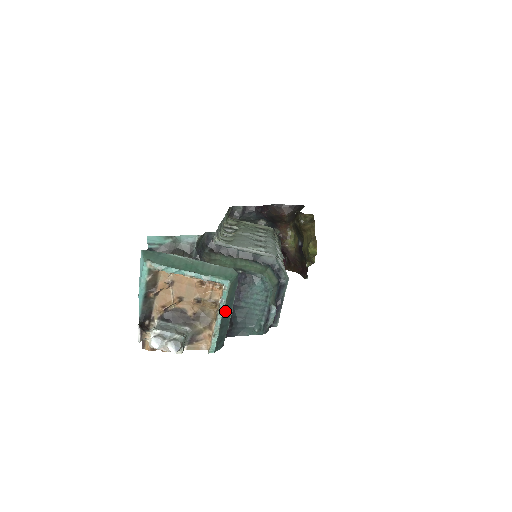
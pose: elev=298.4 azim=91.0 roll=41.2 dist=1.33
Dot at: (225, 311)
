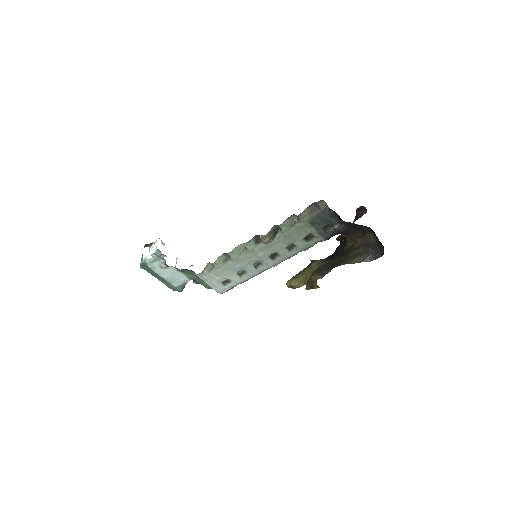
Dot at: occluded
